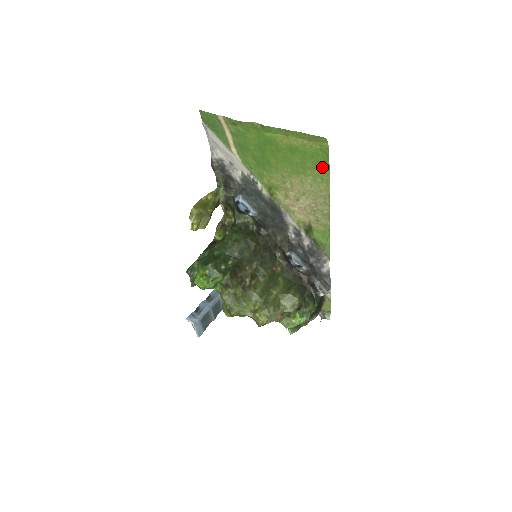
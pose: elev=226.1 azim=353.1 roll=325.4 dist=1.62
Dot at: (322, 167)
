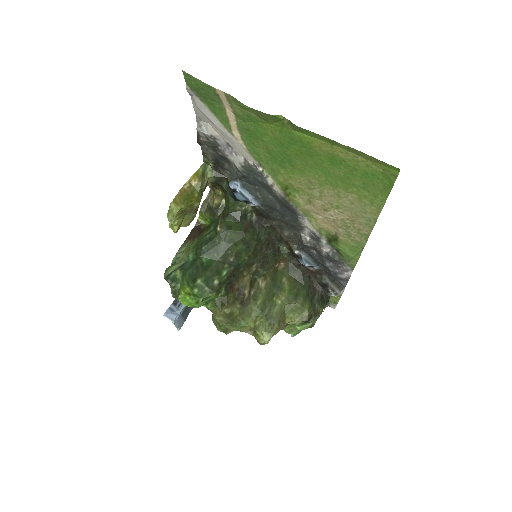
Dot at: (377, 191)
